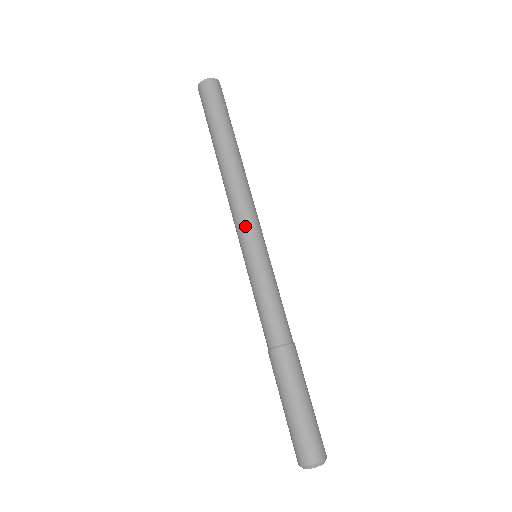
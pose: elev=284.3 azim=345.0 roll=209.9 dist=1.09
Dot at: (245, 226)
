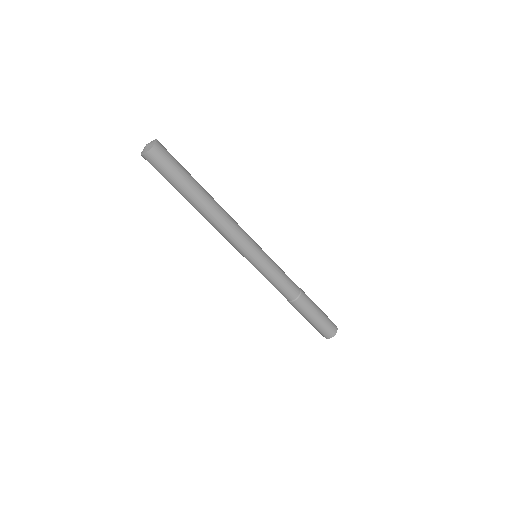
Dot at: (246, 246)
